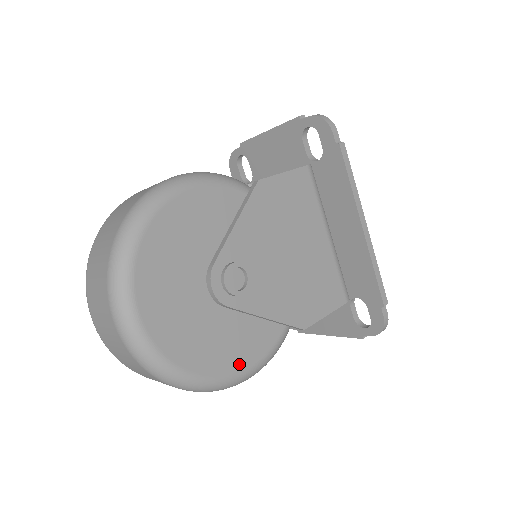
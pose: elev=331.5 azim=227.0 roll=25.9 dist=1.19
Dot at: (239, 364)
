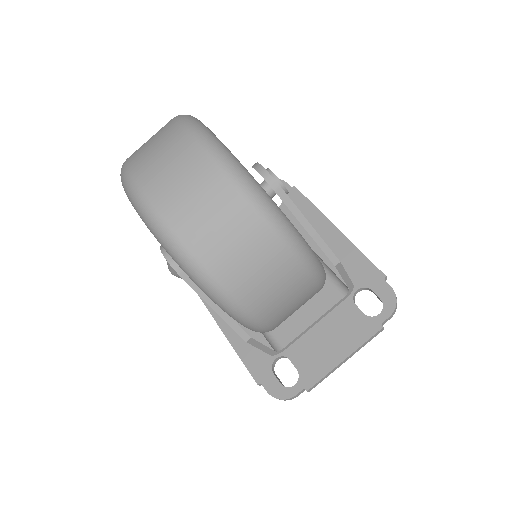
Dot at: occluded
